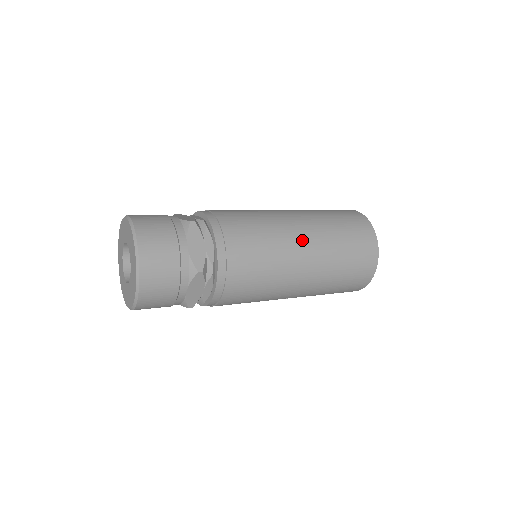
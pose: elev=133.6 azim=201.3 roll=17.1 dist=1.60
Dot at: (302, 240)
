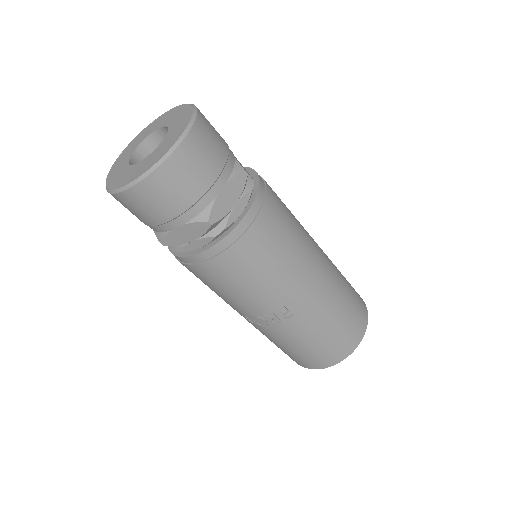
Dot at: occluded
